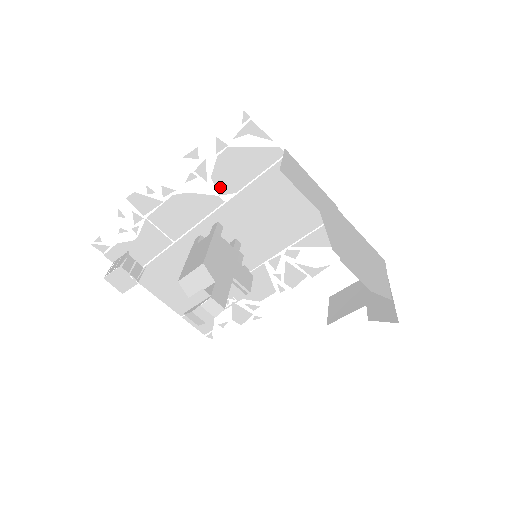
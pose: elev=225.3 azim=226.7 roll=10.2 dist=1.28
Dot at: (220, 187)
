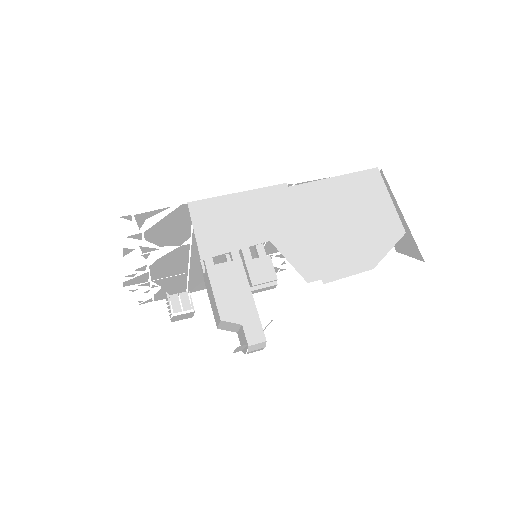
Dot at: (174, 244)
